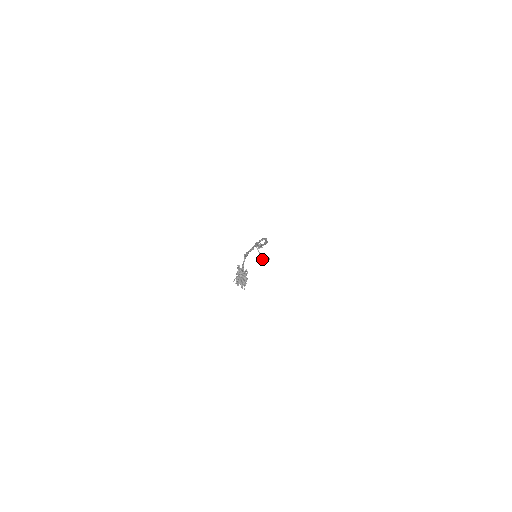
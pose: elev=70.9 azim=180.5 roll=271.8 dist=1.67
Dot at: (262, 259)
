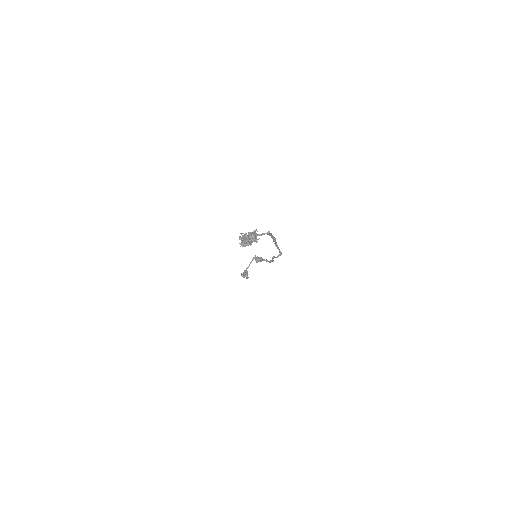
Dot at: (244, 271)
